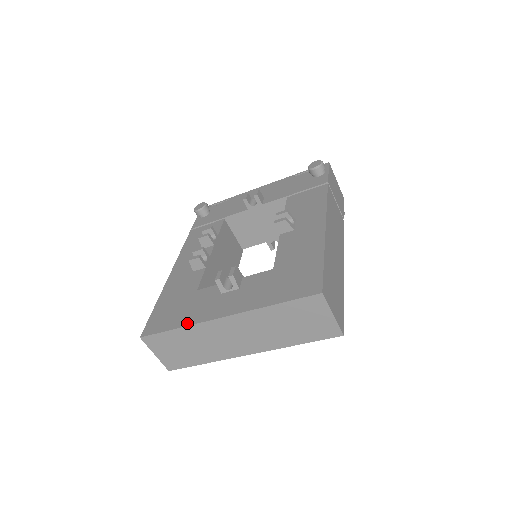
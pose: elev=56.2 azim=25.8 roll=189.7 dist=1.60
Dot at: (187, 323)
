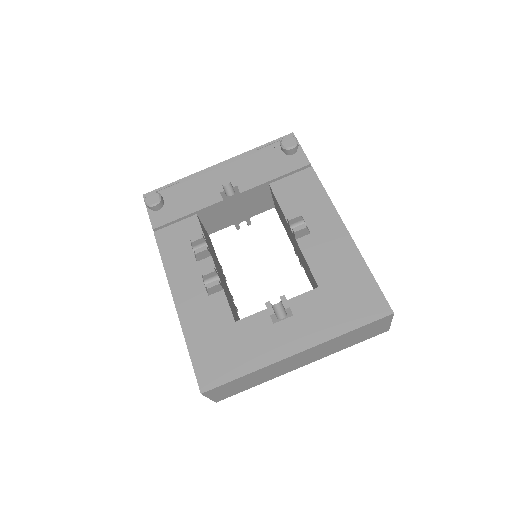
Dot at: (255, 367)
